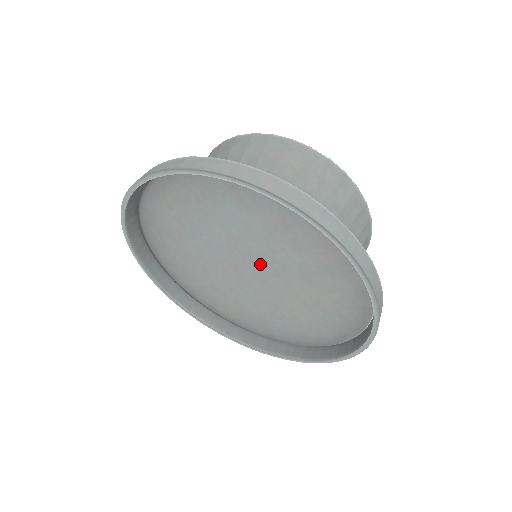
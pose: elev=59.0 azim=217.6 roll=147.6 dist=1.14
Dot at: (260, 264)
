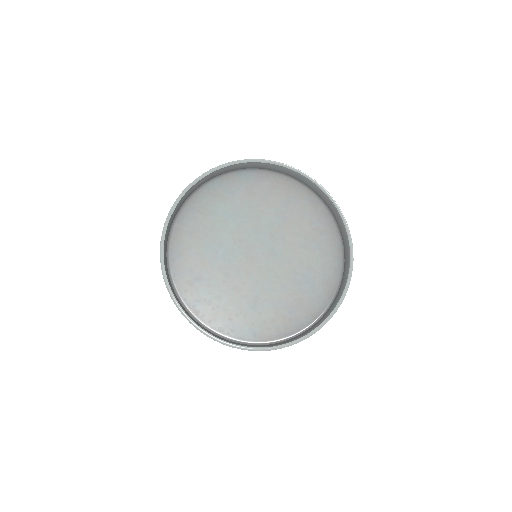
Dot at: (260, 239)
